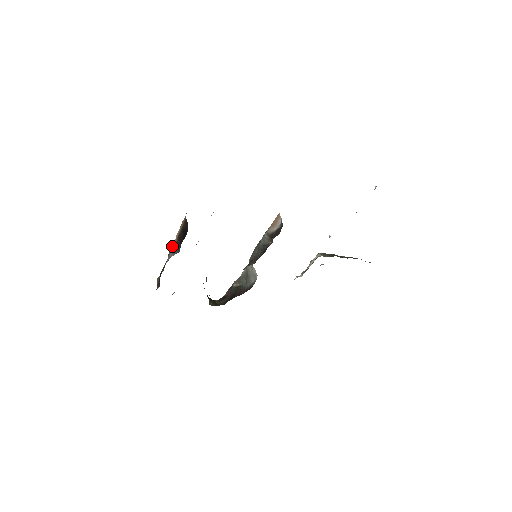
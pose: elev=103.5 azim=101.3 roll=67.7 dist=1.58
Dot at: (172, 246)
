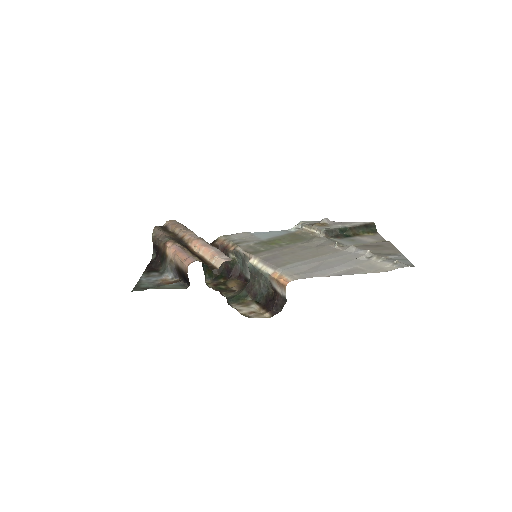
Dot at: (170, 261)
